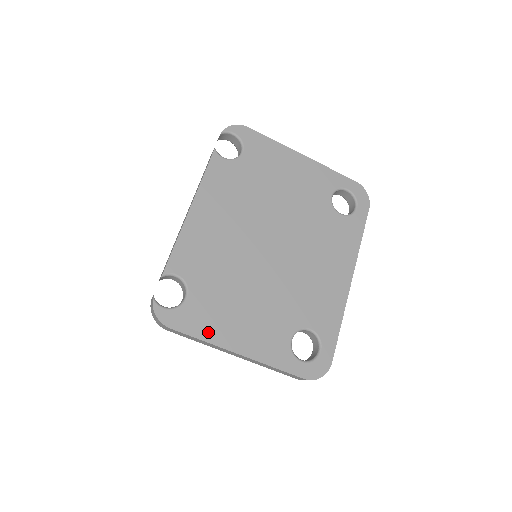
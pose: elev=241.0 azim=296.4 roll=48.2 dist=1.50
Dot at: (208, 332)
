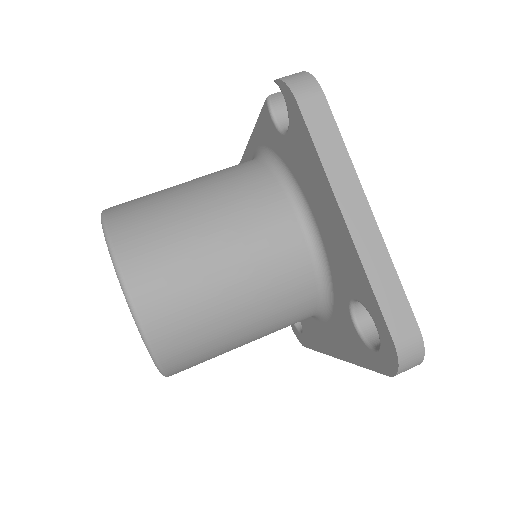
Dot at: occluded
